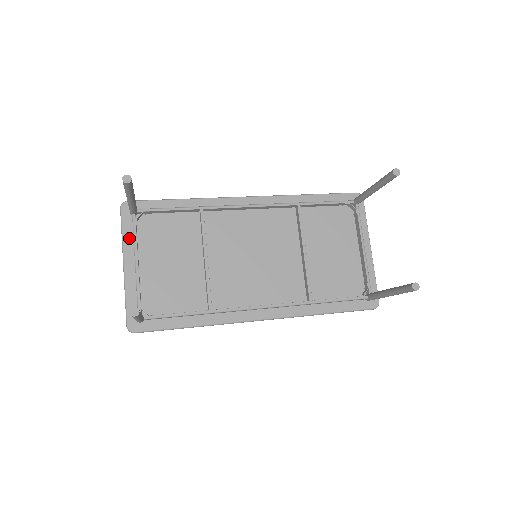
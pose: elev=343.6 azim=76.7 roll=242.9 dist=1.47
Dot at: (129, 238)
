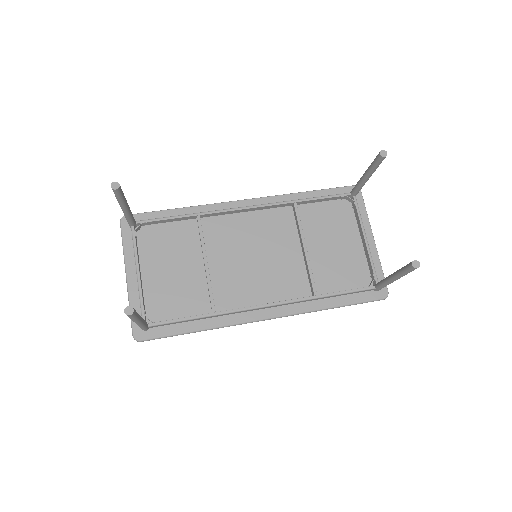
Dot at: (130, 250)
